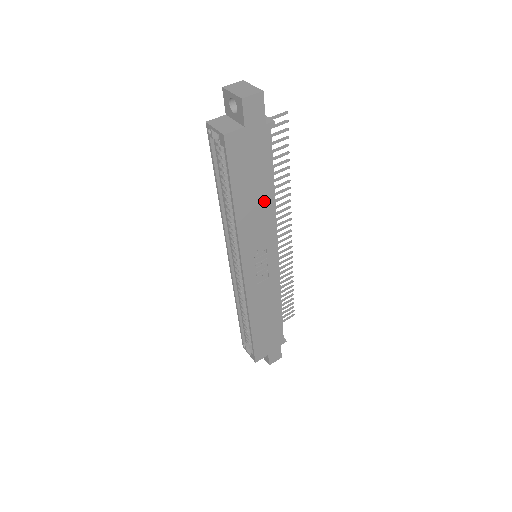
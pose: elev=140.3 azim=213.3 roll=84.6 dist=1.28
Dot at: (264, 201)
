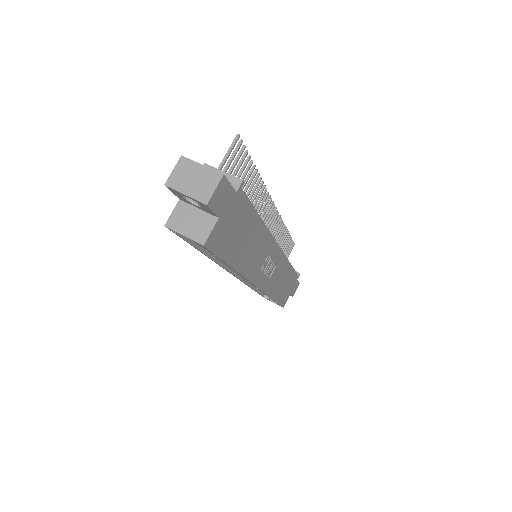
Dot at: (256, 235)
